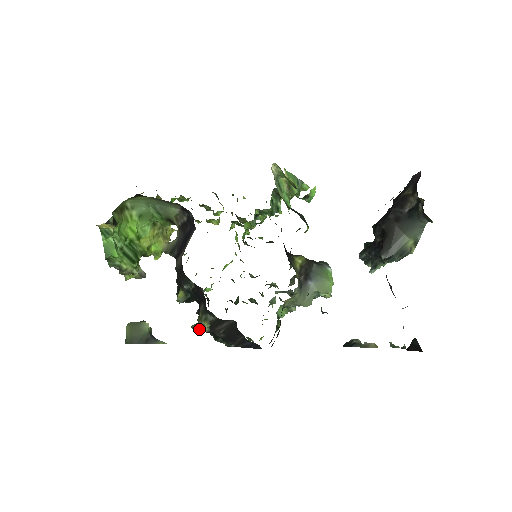
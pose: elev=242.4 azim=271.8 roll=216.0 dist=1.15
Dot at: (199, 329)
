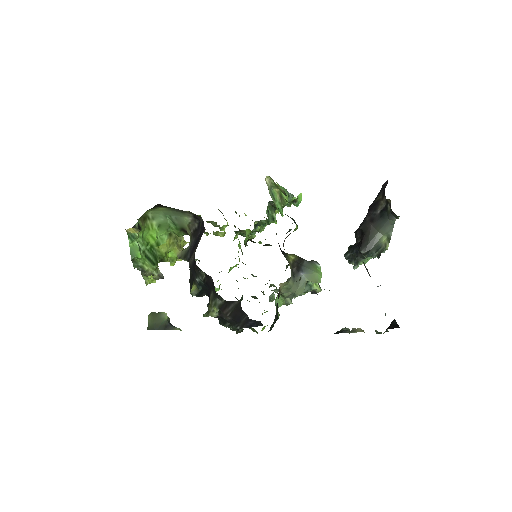
Dot at: (210, 315)
